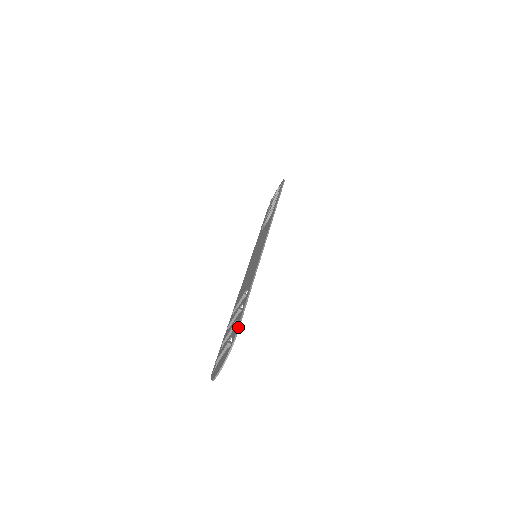
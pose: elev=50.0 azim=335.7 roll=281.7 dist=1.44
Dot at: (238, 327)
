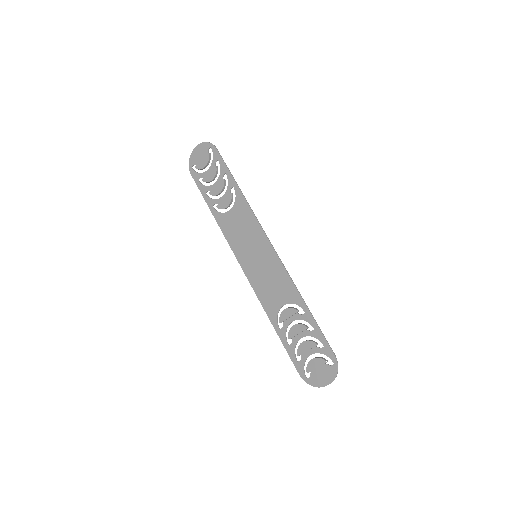
Dot at: (331, 349)
